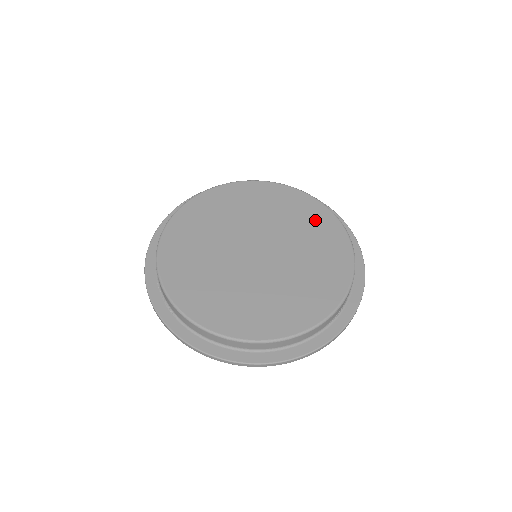
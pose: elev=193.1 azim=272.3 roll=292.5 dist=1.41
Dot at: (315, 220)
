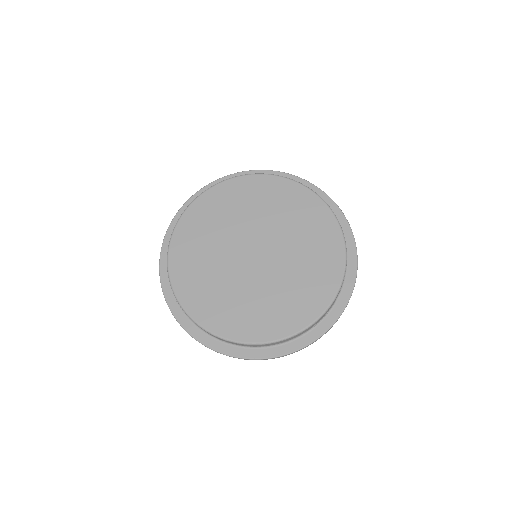
Dot at: (314, 222)
